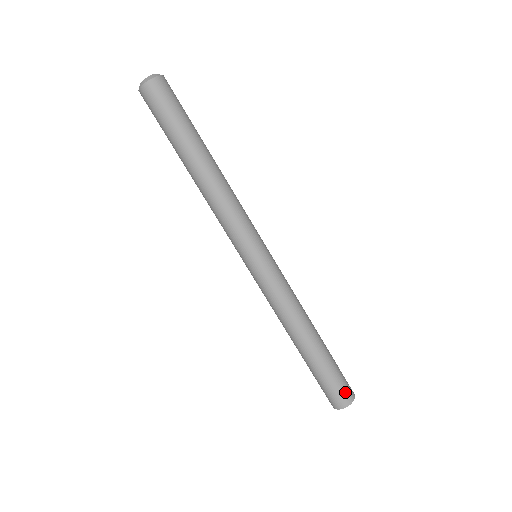
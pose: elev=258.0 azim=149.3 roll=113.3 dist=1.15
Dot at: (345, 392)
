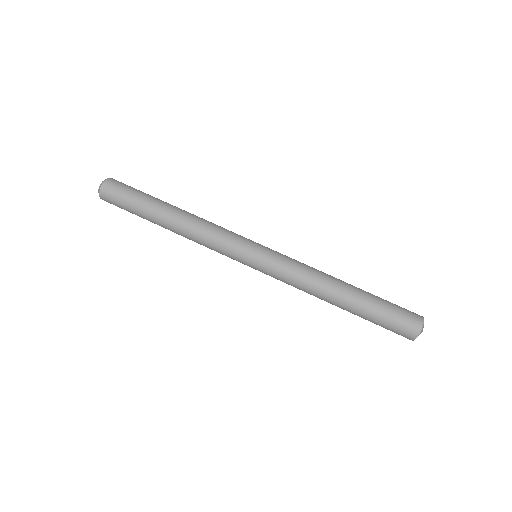
Dot at: (410, 315)
